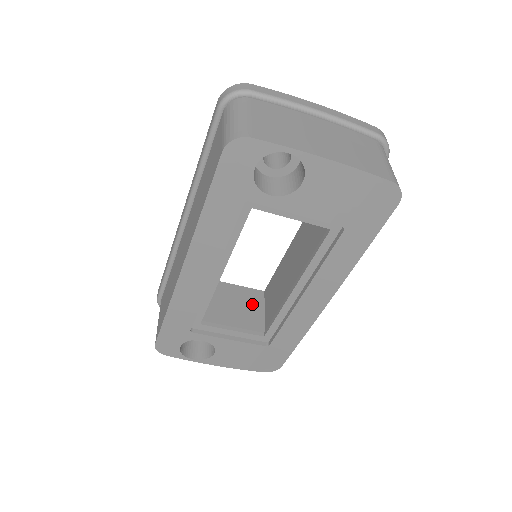
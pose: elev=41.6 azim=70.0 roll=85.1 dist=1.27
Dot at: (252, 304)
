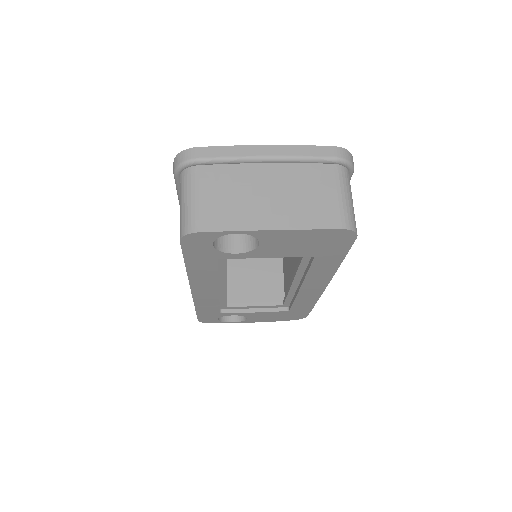
Dot at: (271, 272)
